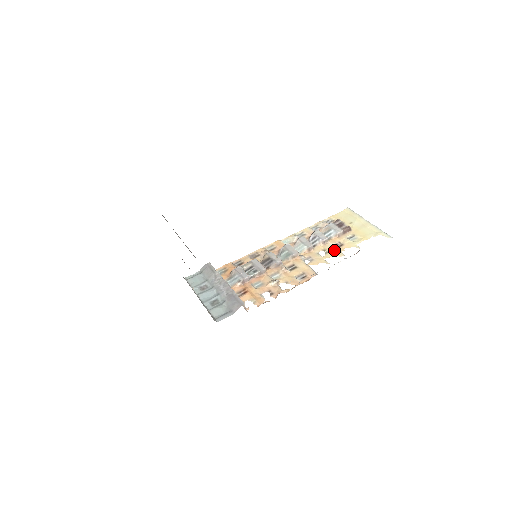
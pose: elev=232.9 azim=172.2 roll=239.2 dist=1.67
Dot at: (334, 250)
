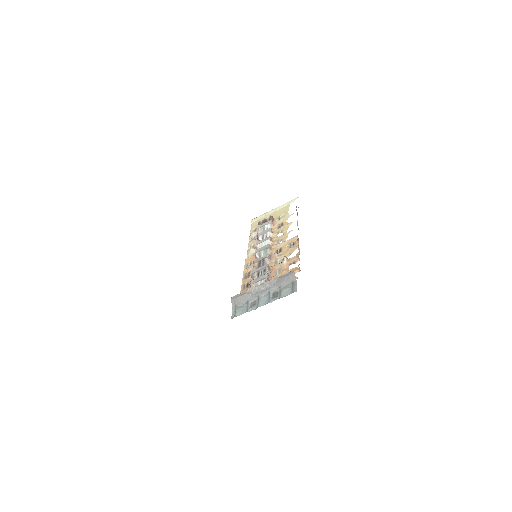
Dot at: (283, 227)
